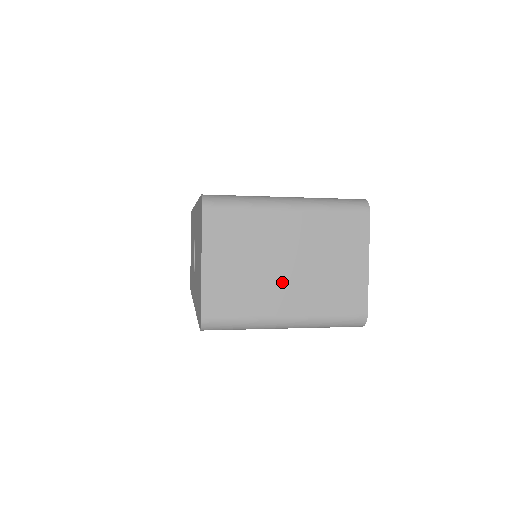
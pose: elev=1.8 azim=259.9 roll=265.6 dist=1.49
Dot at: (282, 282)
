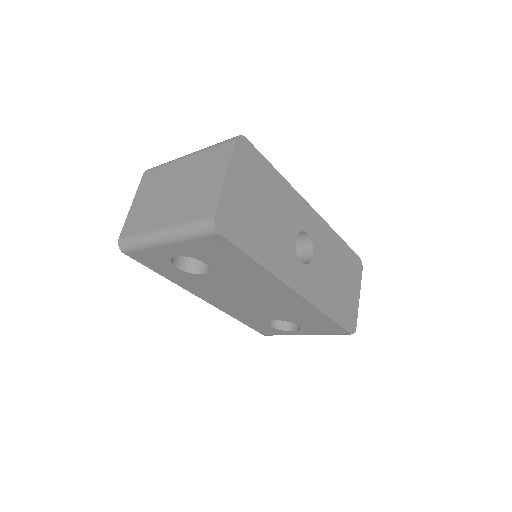
Dot at: (167, 204)
